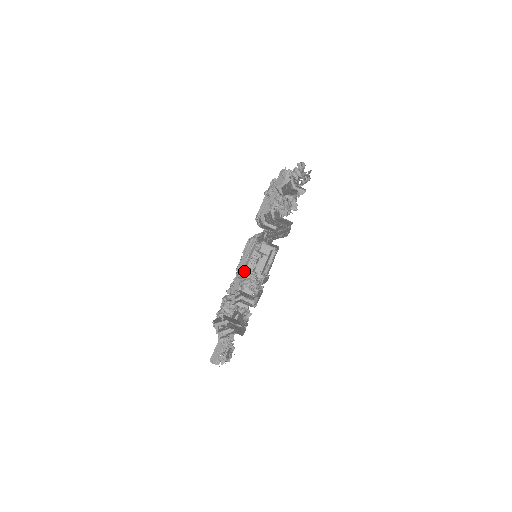
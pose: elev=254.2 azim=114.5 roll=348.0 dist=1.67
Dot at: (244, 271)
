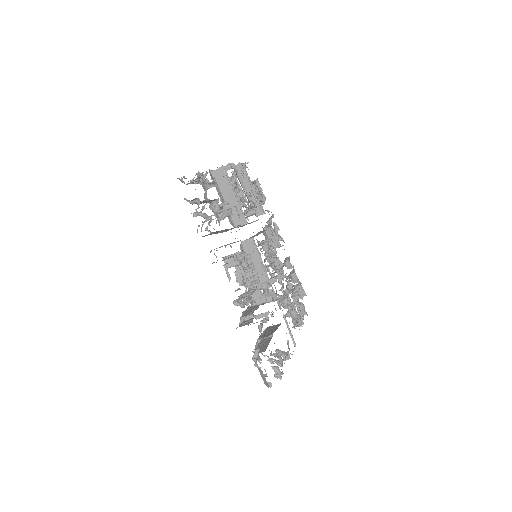
Dot at: occluded
